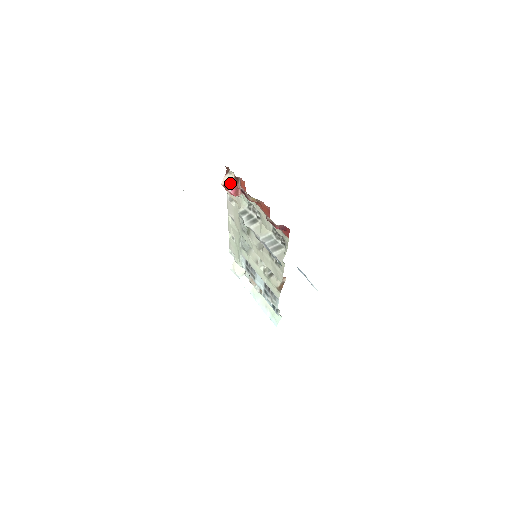
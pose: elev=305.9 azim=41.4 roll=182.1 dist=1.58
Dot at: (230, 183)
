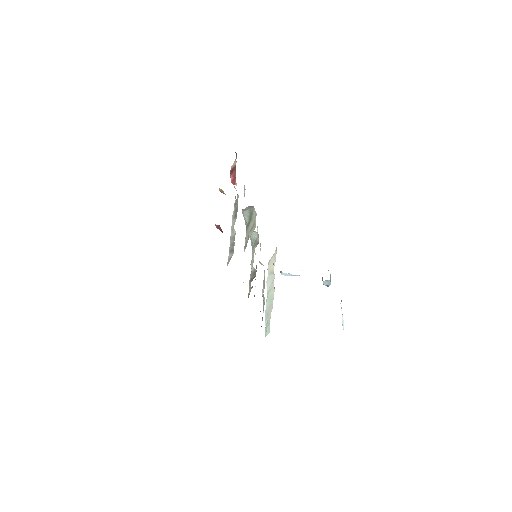
Dot at: (233, 169)
